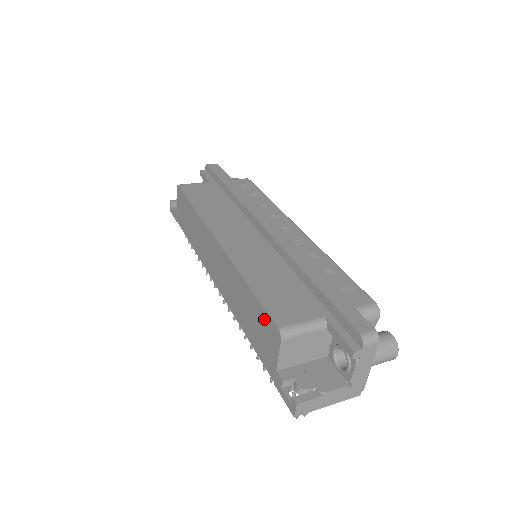
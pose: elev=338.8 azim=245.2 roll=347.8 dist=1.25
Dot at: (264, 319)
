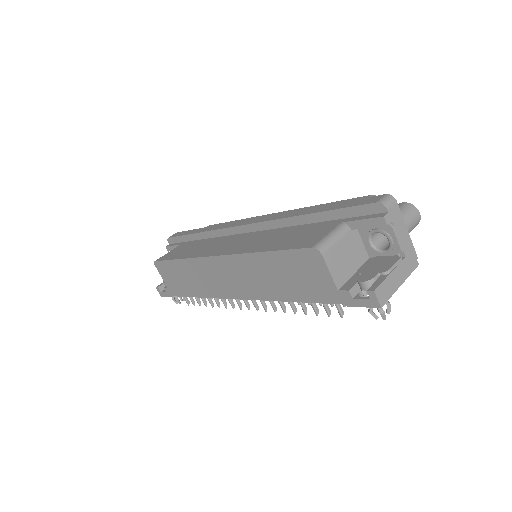
Dot at: (297, 259)
